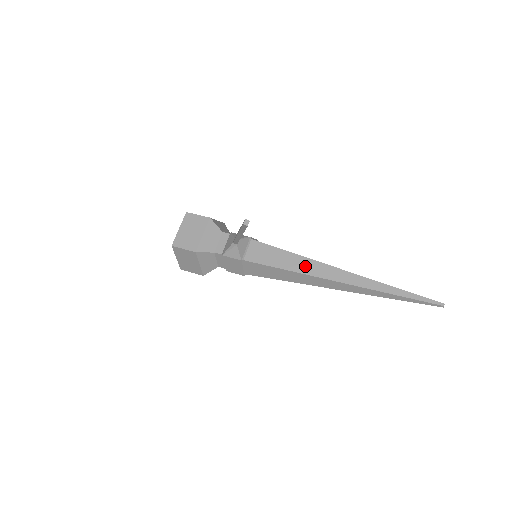
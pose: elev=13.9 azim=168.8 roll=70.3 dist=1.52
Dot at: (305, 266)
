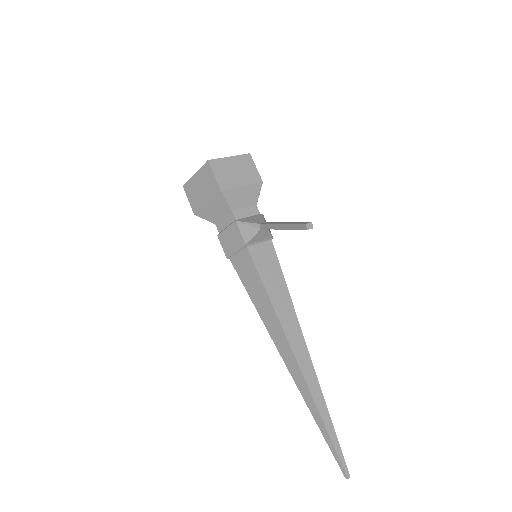
Dot at: (286, 314)
